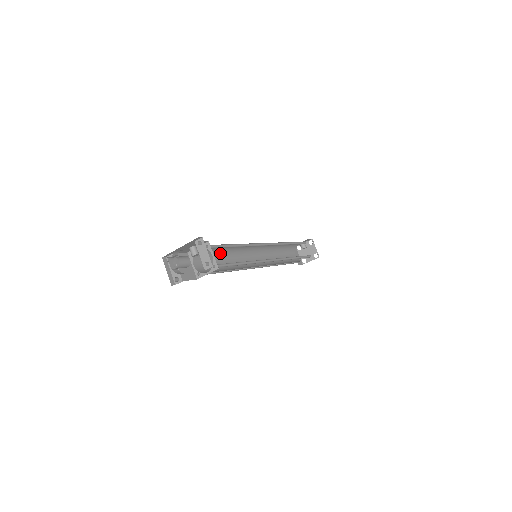
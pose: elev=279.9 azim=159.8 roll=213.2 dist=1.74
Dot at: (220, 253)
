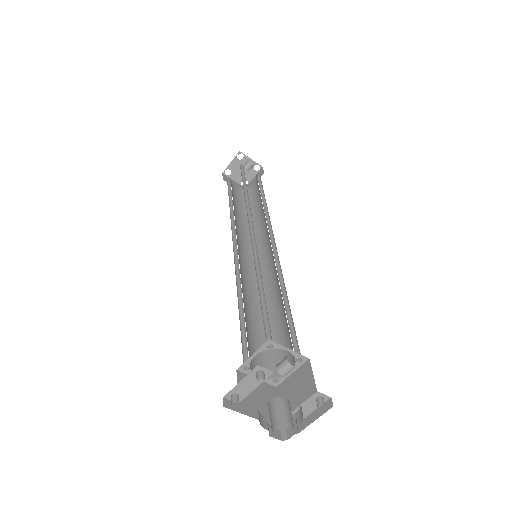
Dot at: (262, 292)
